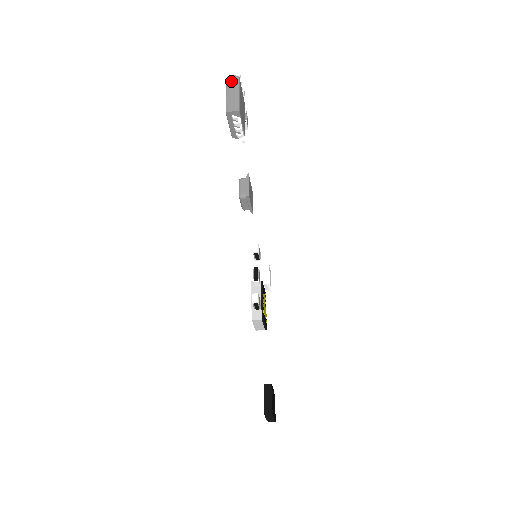
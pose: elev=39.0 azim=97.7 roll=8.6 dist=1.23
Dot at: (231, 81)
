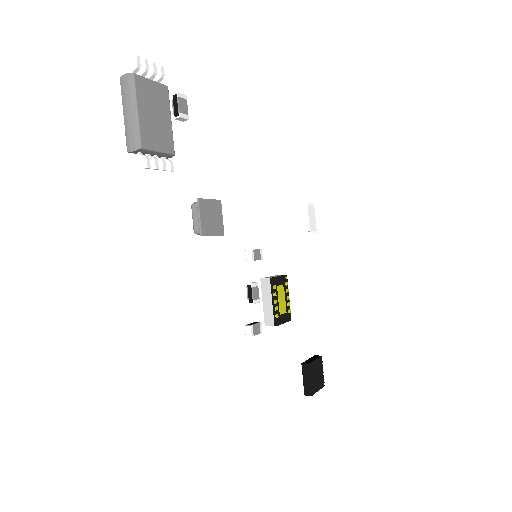
Dot at: (124, 87)
